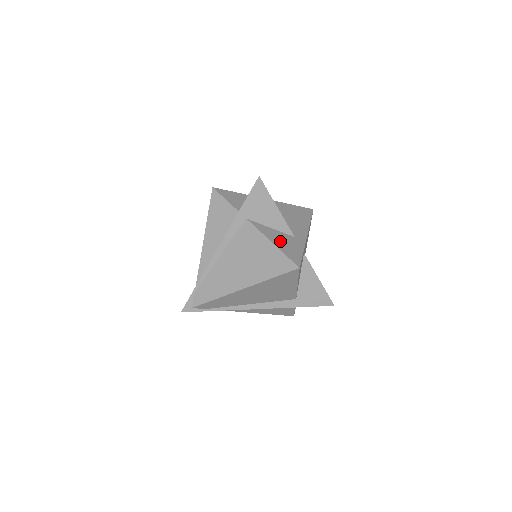
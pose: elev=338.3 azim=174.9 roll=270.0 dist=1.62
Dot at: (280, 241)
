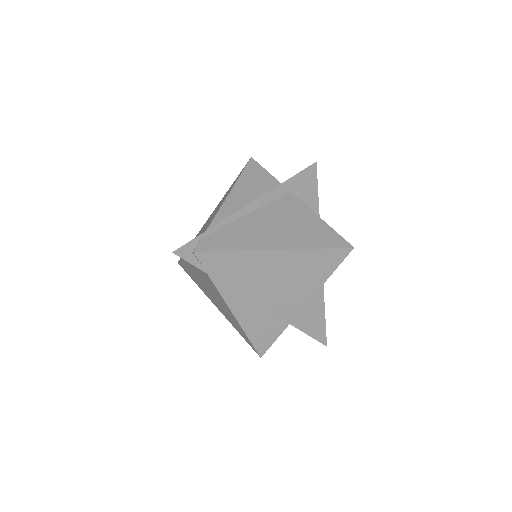
Dot at: occluded
